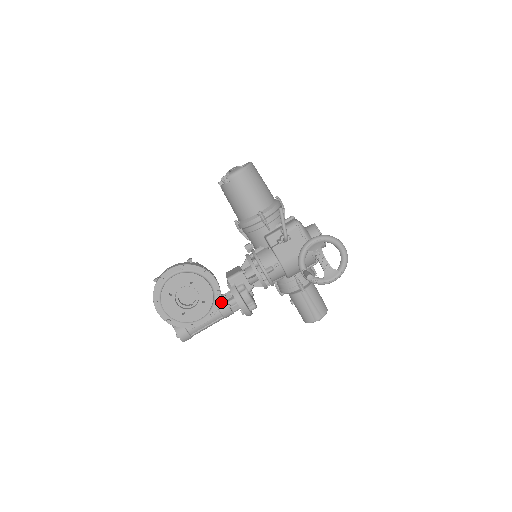
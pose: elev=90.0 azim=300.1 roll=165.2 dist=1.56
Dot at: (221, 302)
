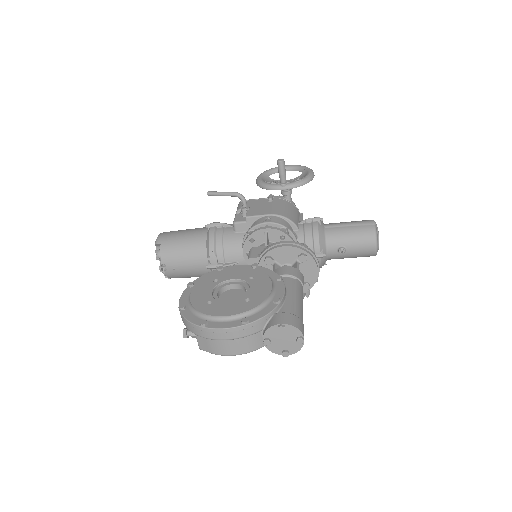
Dot at: occluded
